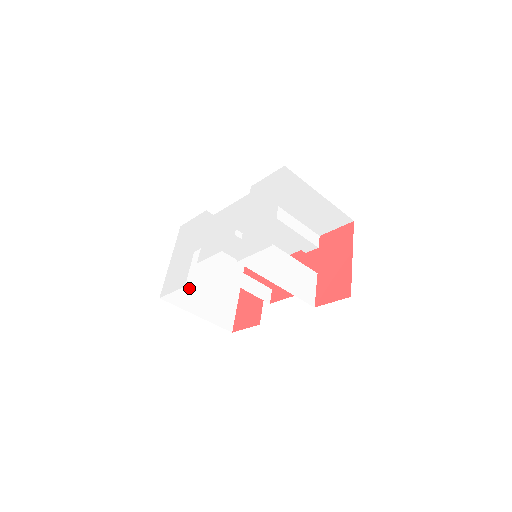
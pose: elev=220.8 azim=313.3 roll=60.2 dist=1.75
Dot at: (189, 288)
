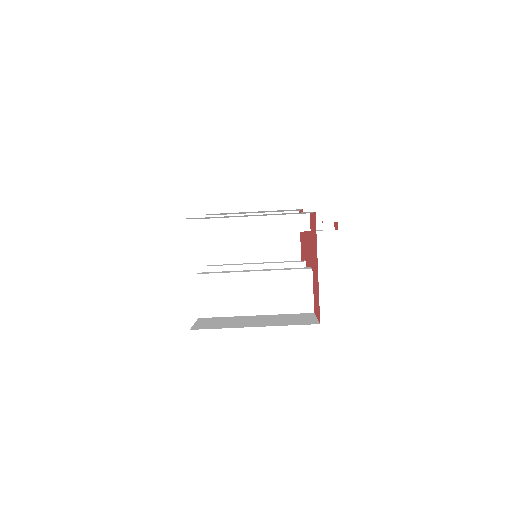
Dot at: occluded
